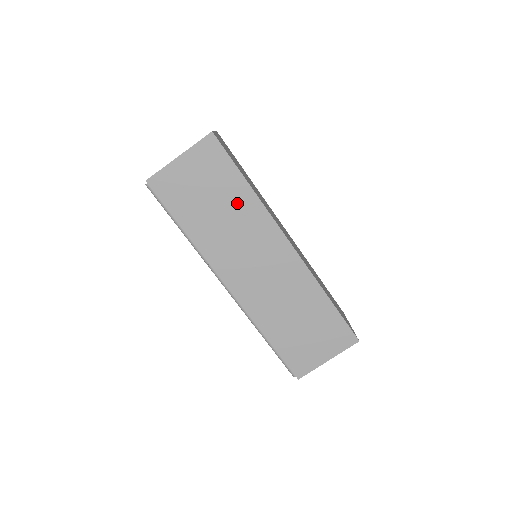
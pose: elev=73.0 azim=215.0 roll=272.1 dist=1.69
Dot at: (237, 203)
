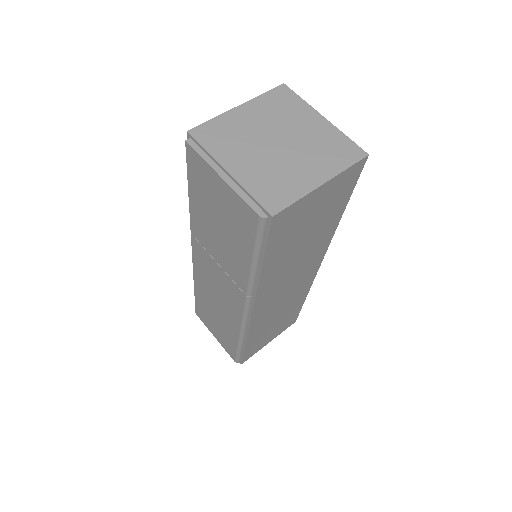
Dot at: (321, 233)
